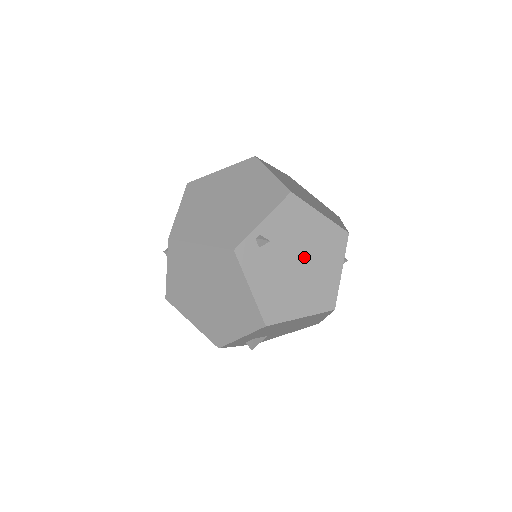
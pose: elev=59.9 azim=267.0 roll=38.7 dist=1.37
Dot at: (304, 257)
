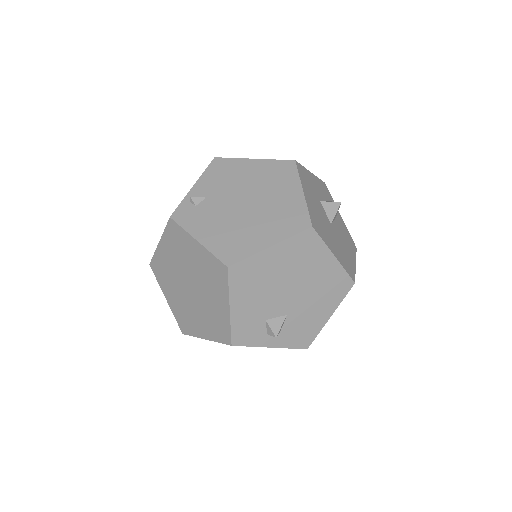
Dot at: (250, 196)
